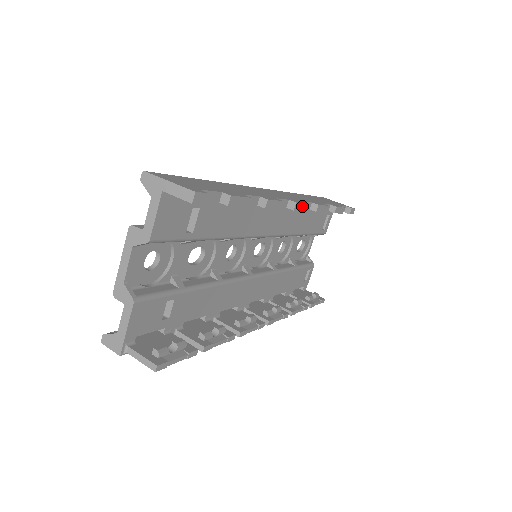
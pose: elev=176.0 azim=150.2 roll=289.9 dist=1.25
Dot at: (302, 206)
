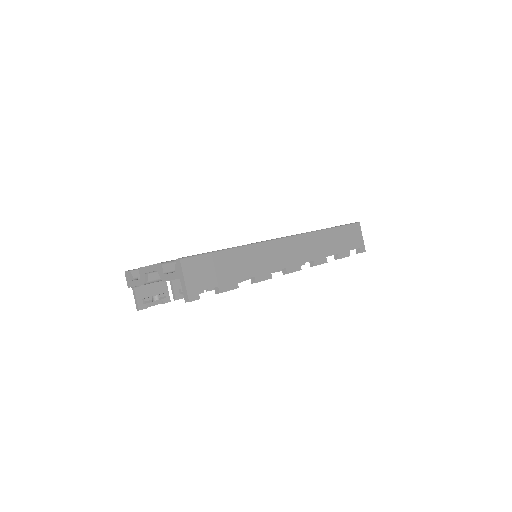
Dot at: (294, 271)
